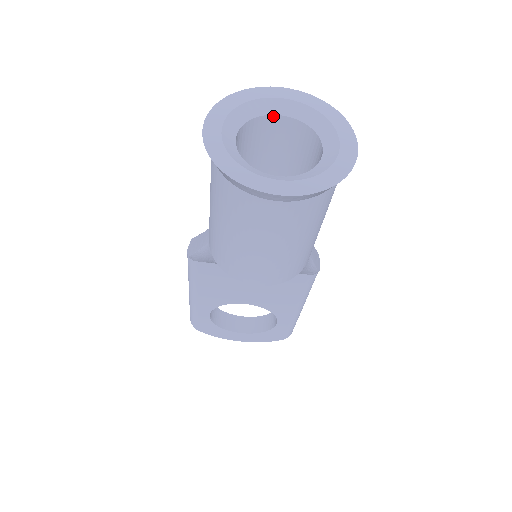
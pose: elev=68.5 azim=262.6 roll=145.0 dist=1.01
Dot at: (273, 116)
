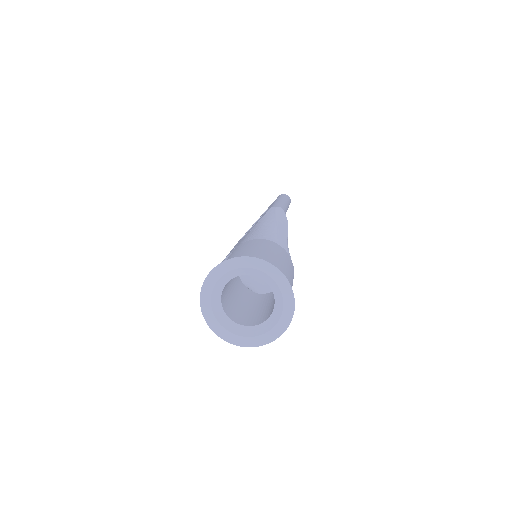
Dot at: (224, 287)
